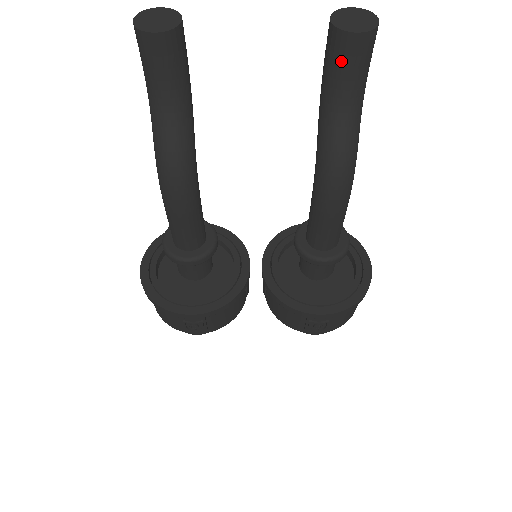
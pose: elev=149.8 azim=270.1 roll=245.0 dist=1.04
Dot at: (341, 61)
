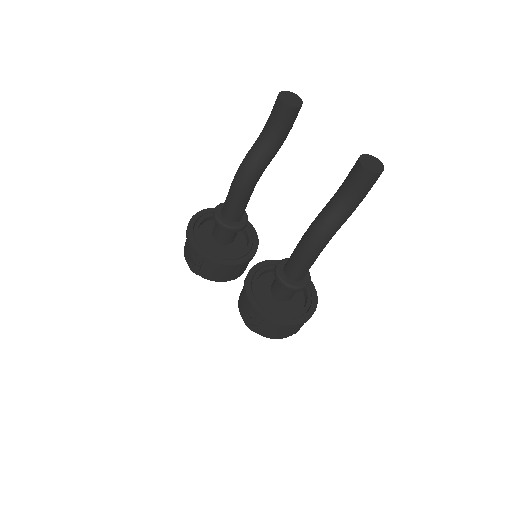
Dot at: (352, 177)
